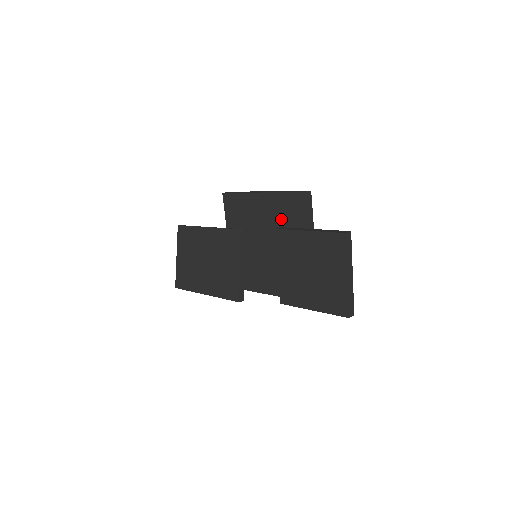
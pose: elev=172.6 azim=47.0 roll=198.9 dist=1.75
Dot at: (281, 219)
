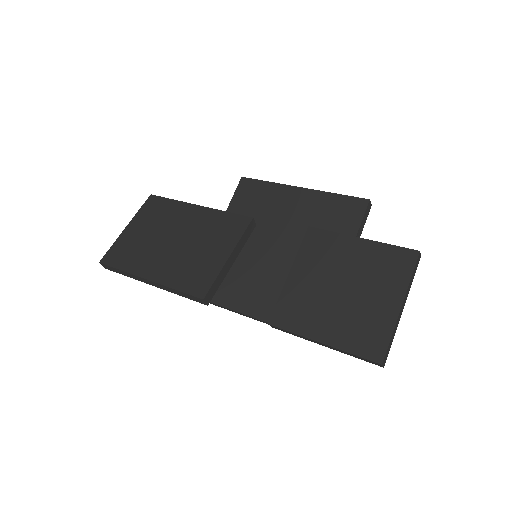
Dot at: (317, 222)
